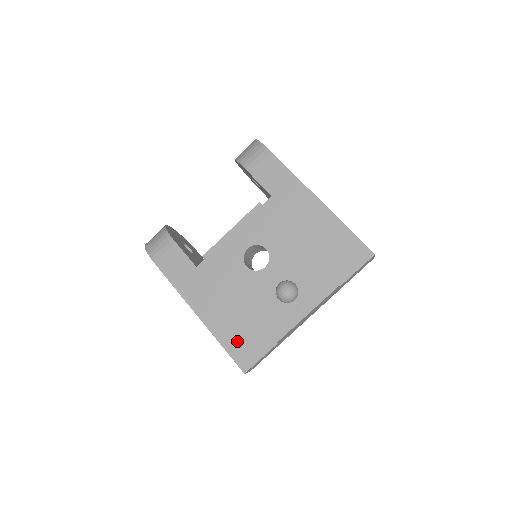
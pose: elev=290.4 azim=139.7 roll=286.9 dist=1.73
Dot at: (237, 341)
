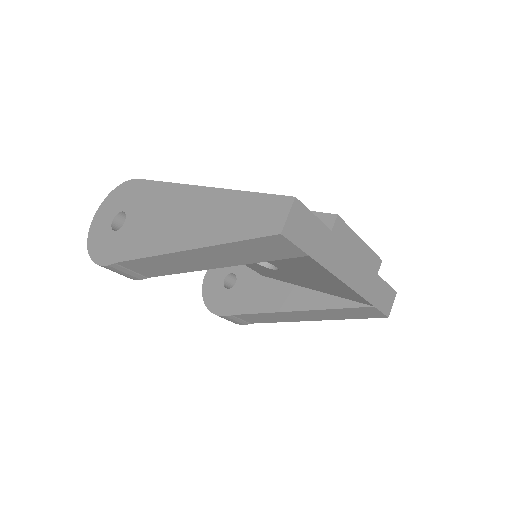
Dot at: occluded
